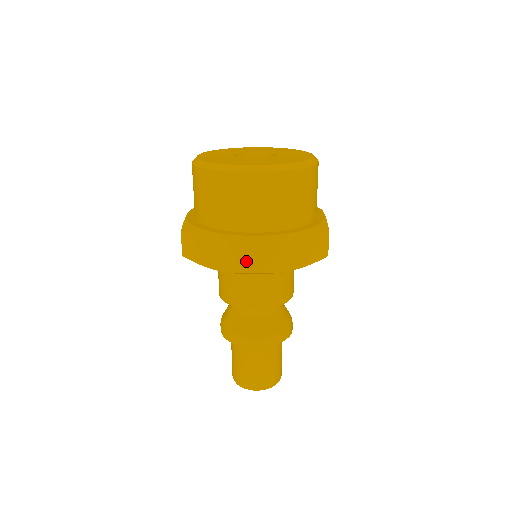
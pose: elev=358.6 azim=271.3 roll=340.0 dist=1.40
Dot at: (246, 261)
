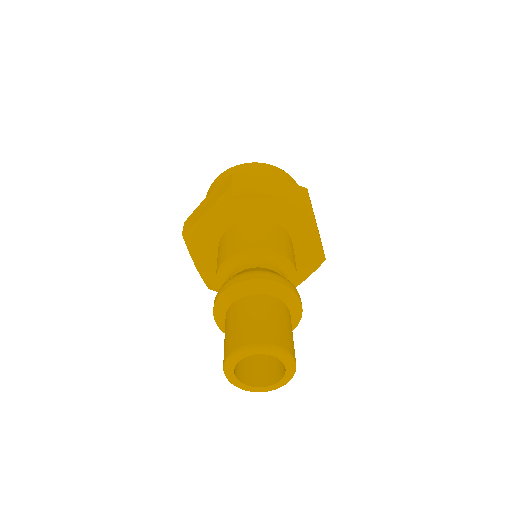
Dot at: (301, 193)
